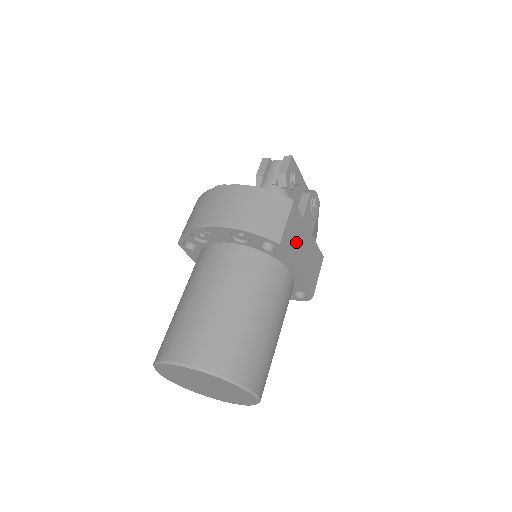
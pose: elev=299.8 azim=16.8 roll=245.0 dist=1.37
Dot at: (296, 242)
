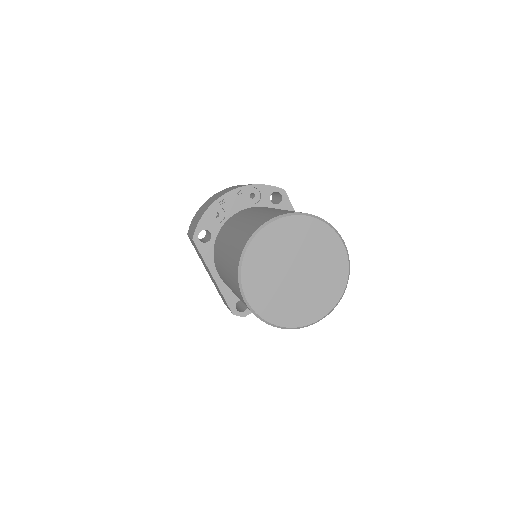
Dot at: occluded
